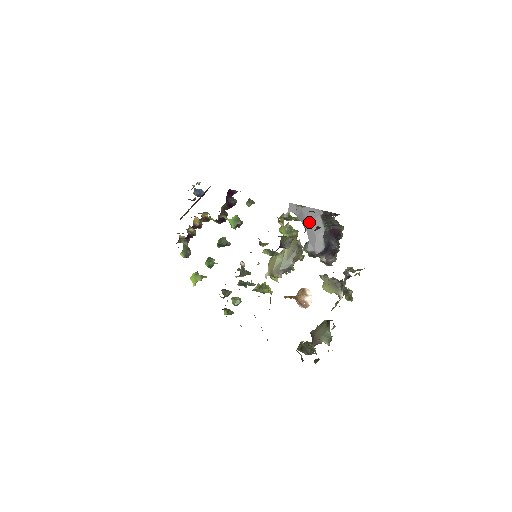
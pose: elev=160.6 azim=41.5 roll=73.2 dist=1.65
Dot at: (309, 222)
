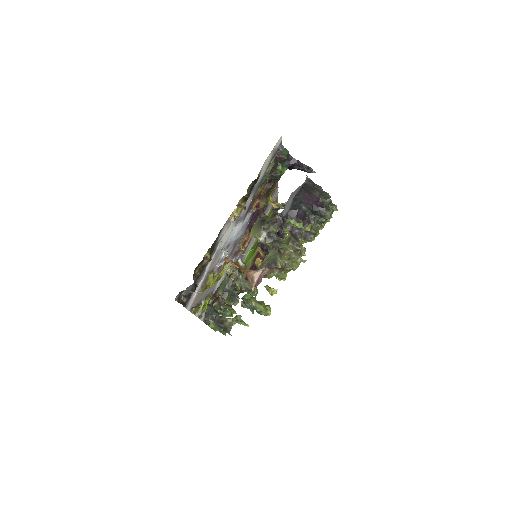
Dot at: (292, 192)
